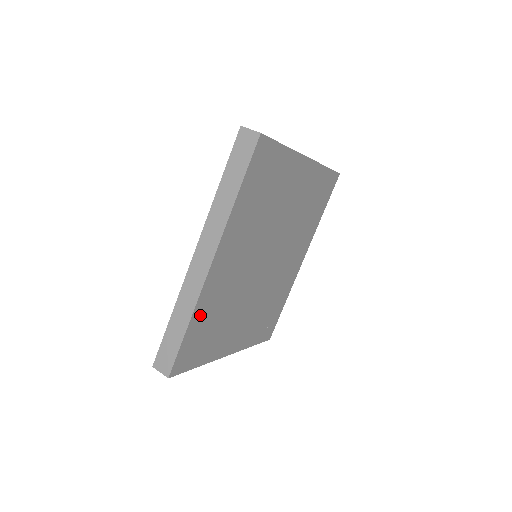
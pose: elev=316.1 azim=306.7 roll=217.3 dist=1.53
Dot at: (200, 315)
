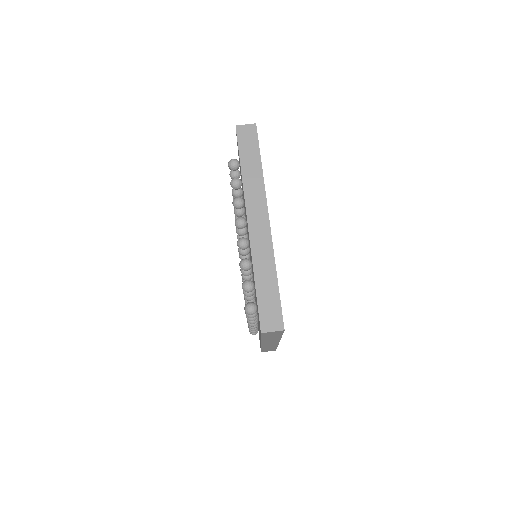
Dot at: occluded
